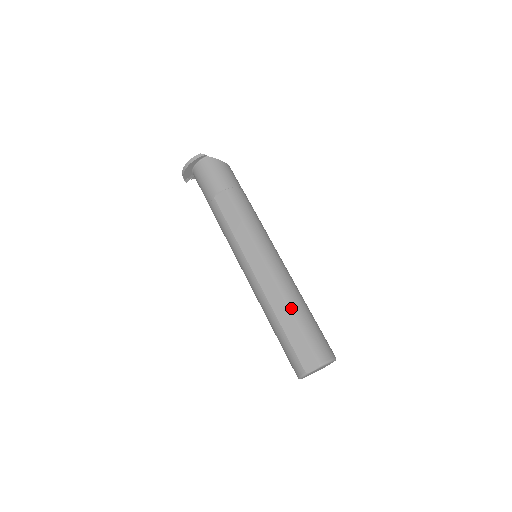
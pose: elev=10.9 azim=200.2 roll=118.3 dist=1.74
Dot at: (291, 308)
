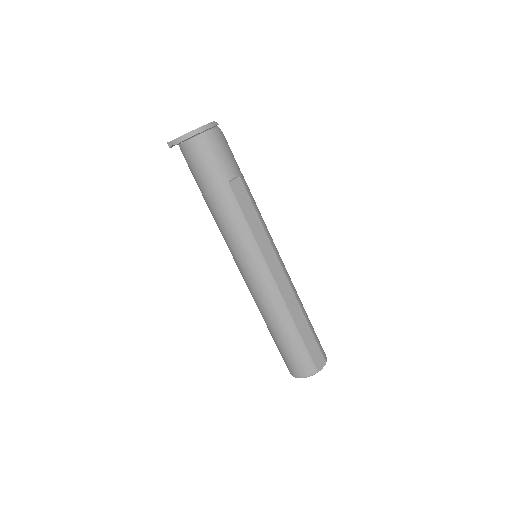
Dot at: (304, 312)
